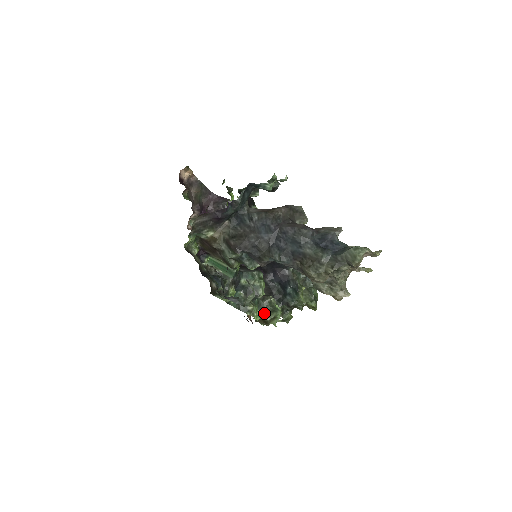
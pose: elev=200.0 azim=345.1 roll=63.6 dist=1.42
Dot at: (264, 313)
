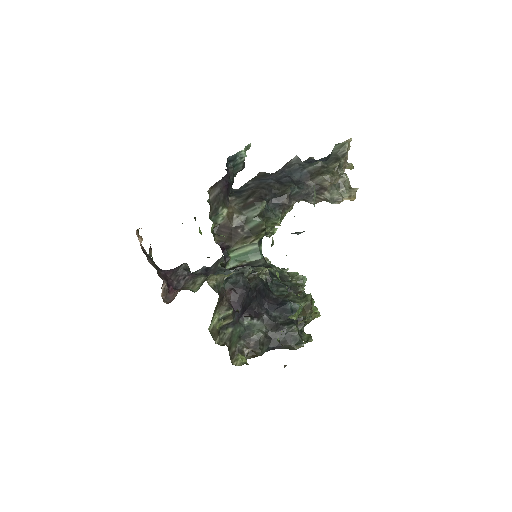
Dot at: (301, 302)
